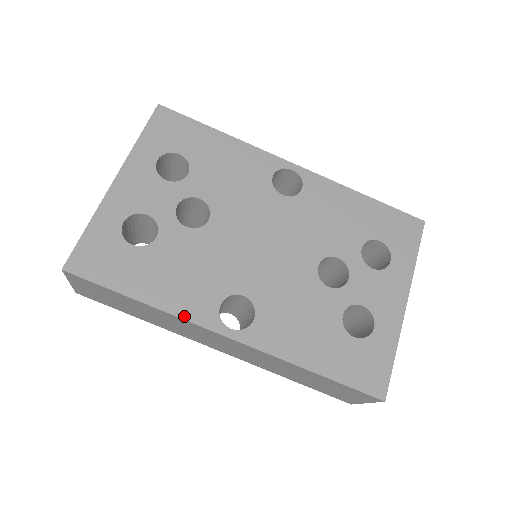
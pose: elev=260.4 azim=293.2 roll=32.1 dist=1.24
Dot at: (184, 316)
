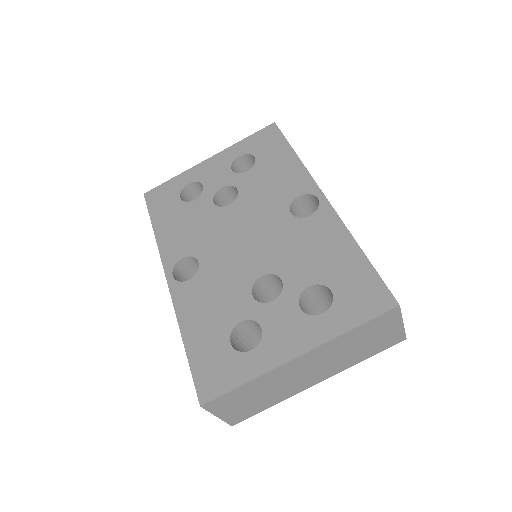
Dot at: (161, 251)
